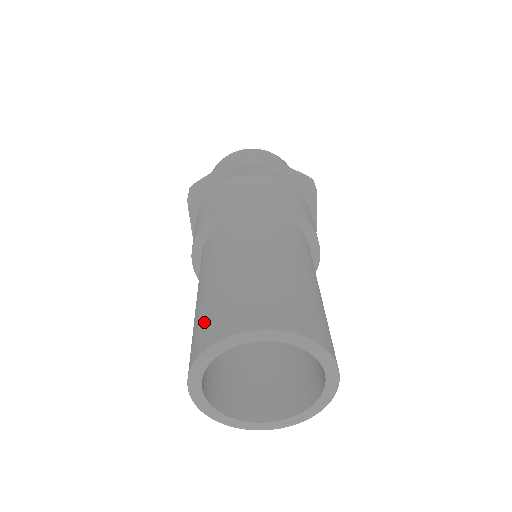
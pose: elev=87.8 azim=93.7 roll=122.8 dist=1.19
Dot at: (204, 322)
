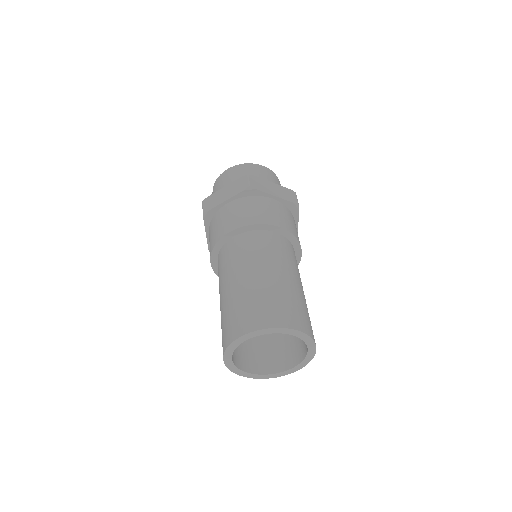
Dot at: (231, 319)
